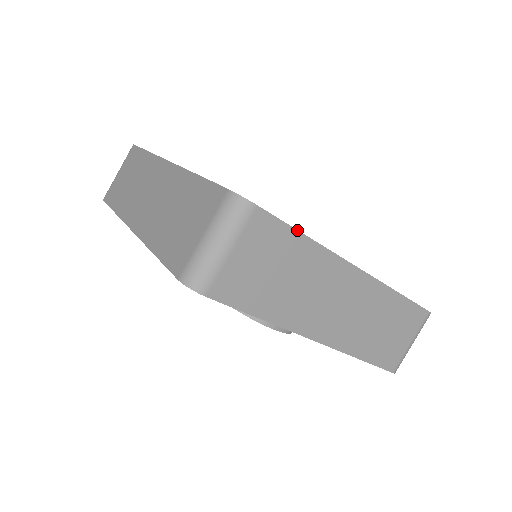
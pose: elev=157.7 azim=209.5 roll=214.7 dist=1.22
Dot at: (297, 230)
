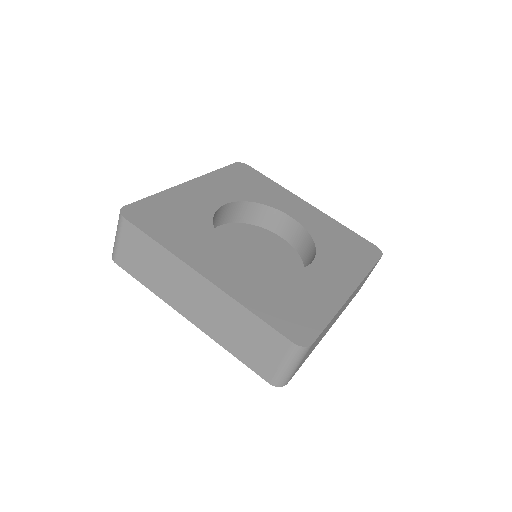
Dot at: (328, 324)
